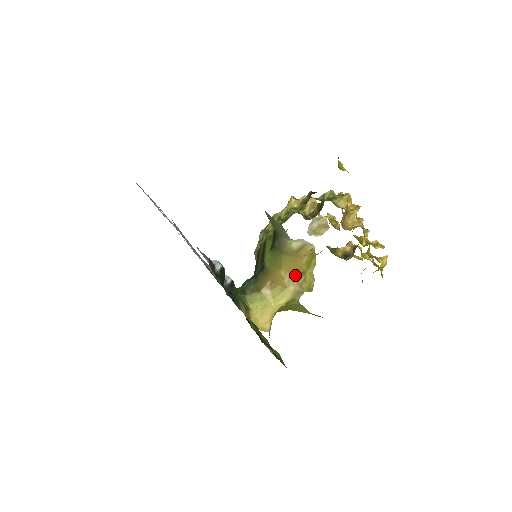
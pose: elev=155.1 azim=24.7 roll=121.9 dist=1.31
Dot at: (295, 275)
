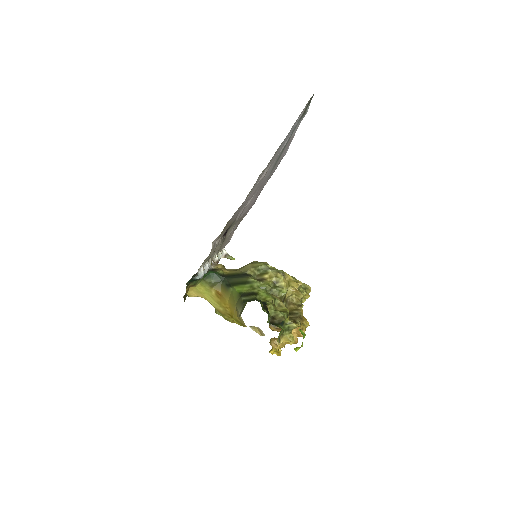
Dot at: (229, 311)
